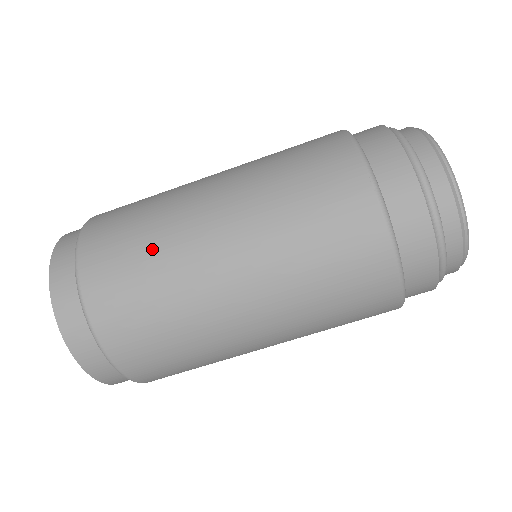
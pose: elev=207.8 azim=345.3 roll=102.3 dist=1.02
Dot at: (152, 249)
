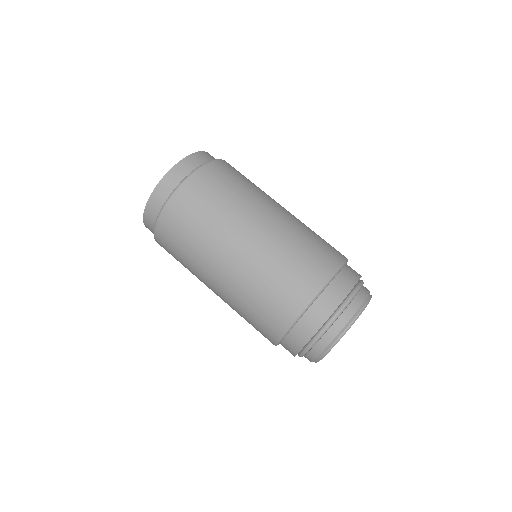
Dot at: (234, 196)
